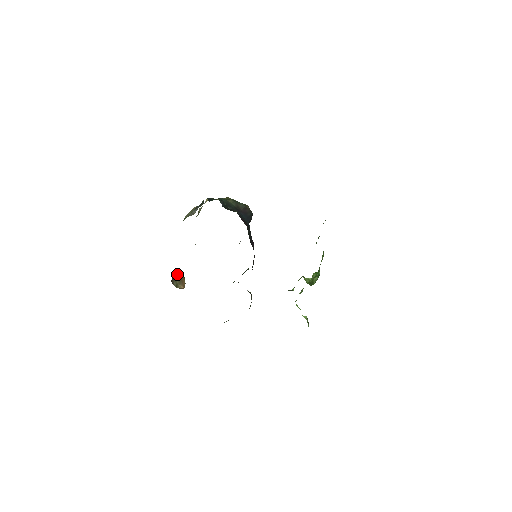
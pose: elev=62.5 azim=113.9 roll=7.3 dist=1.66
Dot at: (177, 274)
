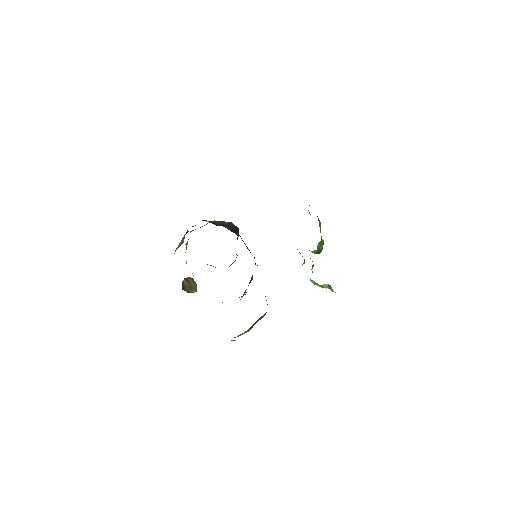
Dot at: (185, 283)
